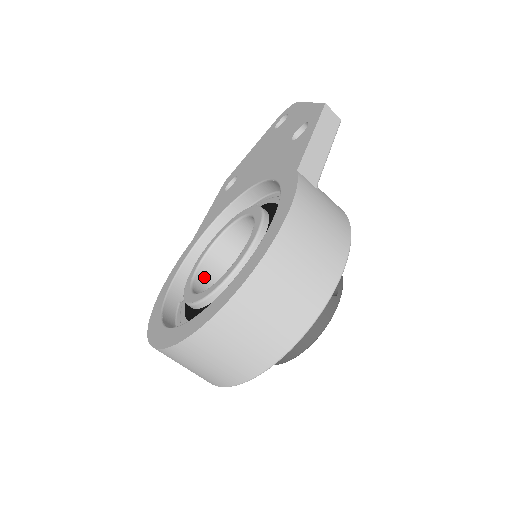
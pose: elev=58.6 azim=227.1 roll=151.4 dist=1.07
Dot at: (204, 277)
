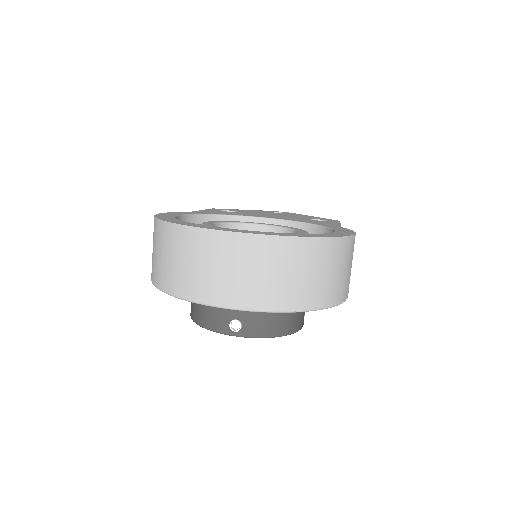
Dot at: occluded
